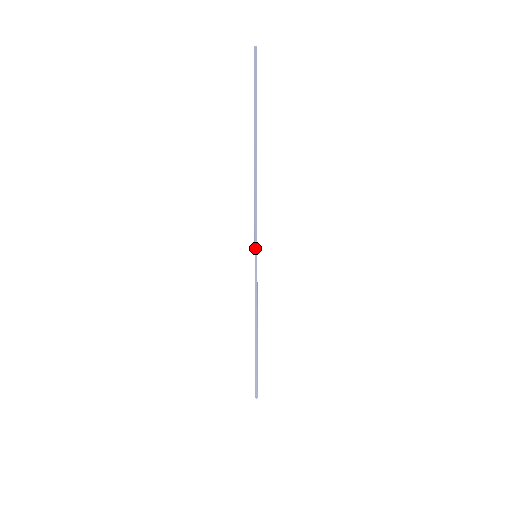
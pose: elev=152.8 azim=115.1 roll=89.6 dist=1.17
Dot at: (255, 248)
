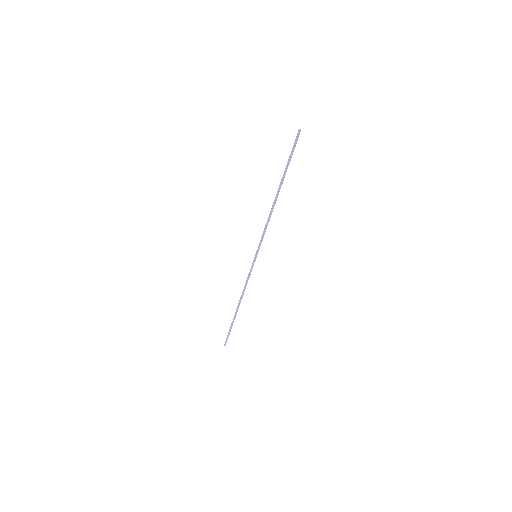
Dot at: (257, 251)
